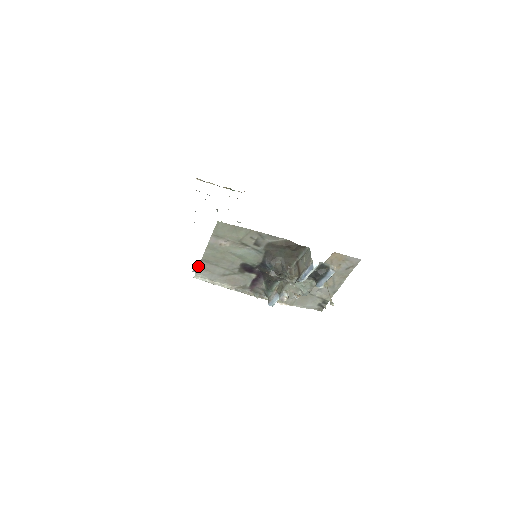
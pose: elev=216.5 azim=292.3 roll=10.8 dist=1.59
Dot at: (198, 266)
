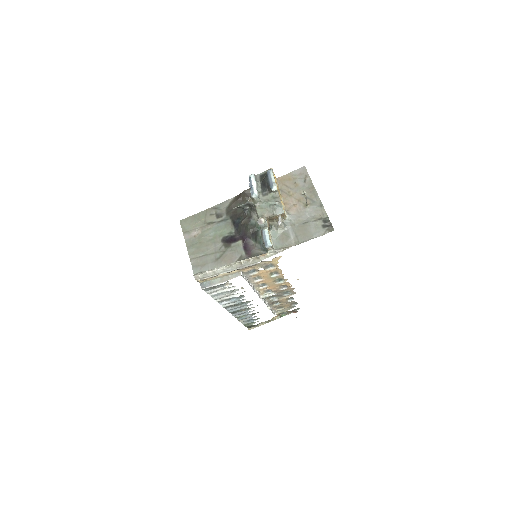
Dot at: (192, 266)
